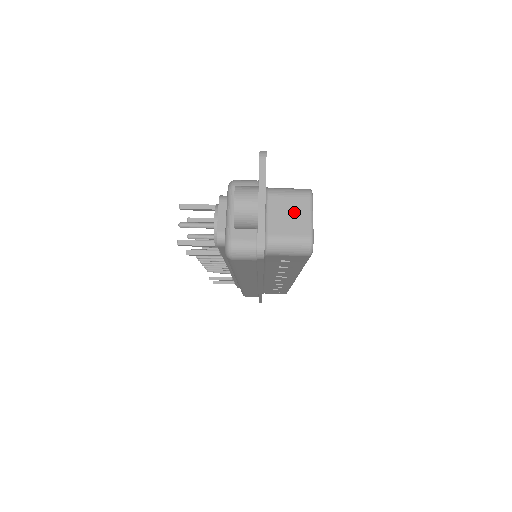
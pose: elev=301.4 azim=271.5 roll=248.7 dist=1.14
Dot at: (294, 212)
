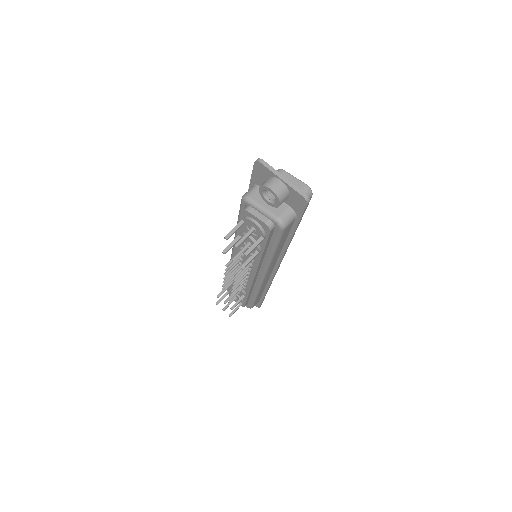
Dot at: occluded
